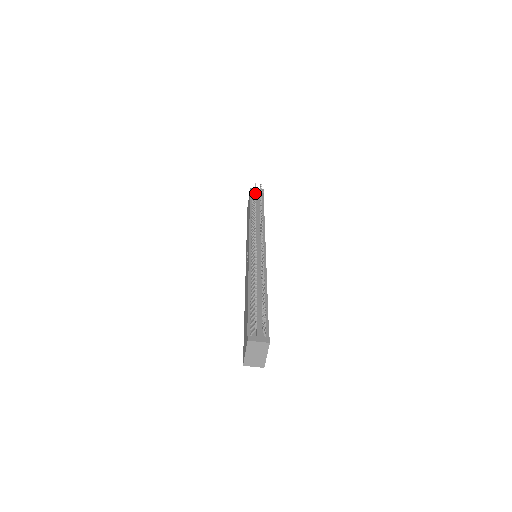
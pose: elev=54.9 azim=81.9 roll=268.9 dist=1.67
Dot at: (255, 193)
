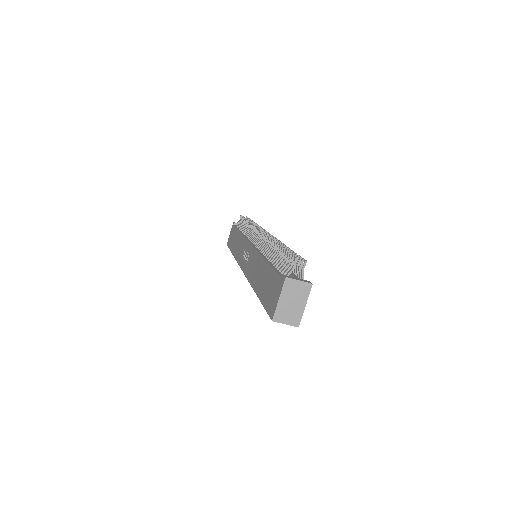
Dot at: (244, 217)
